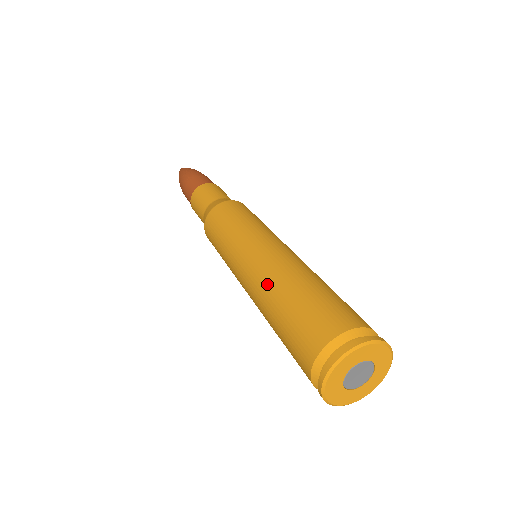
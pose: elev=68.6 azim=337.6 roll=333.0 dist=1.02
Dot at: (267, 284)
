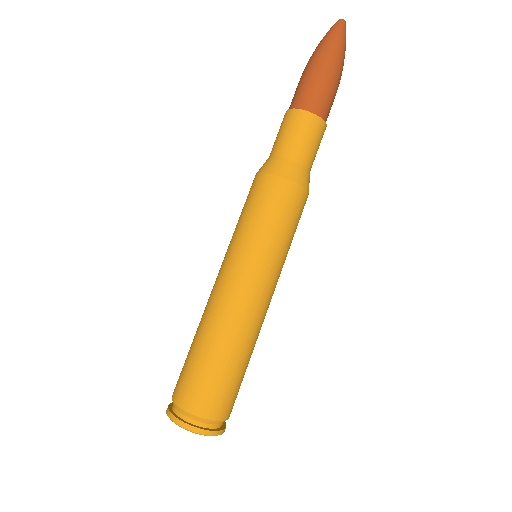
Dot at: occluded
